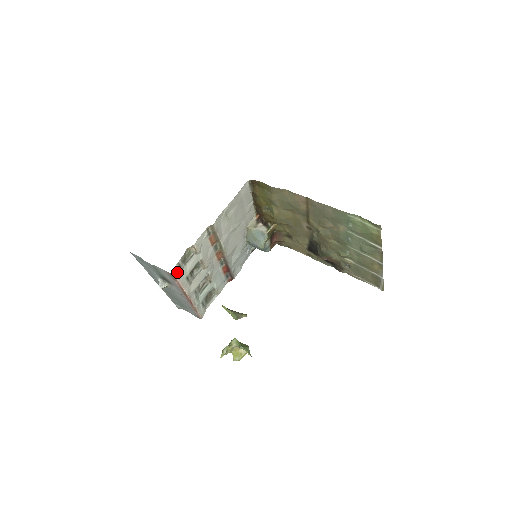
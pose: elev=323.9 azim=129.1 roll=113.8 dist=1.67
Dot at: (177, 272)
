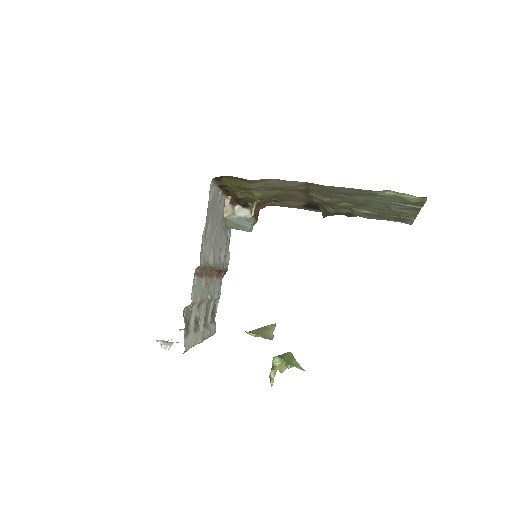
Dot at: (187, 343)
